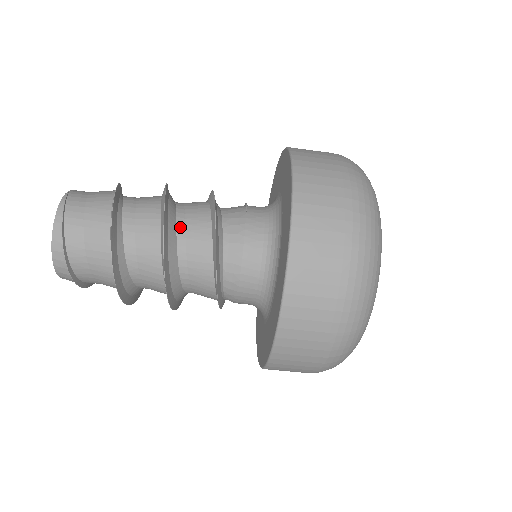
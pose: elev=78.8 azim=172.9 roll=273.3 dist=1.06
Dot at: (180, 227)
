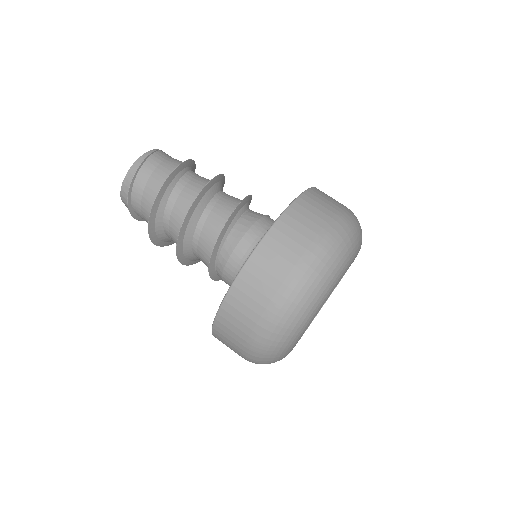
Dot at: (215, 199)
